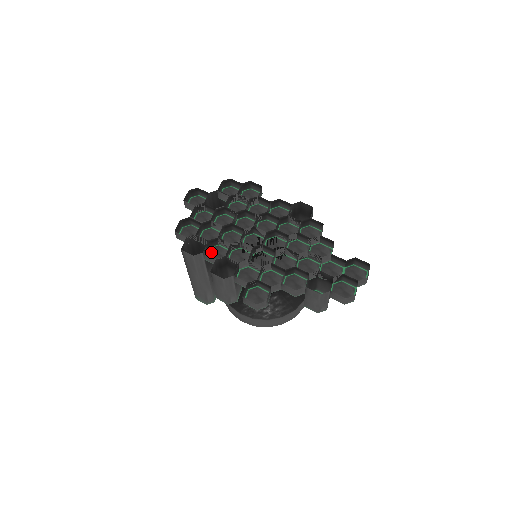
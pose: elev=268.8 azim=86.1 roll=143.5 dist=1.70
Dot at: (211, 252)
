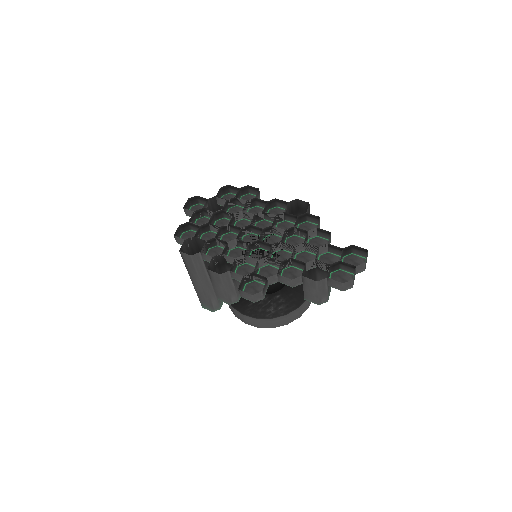
Dot at: (210, 253)
